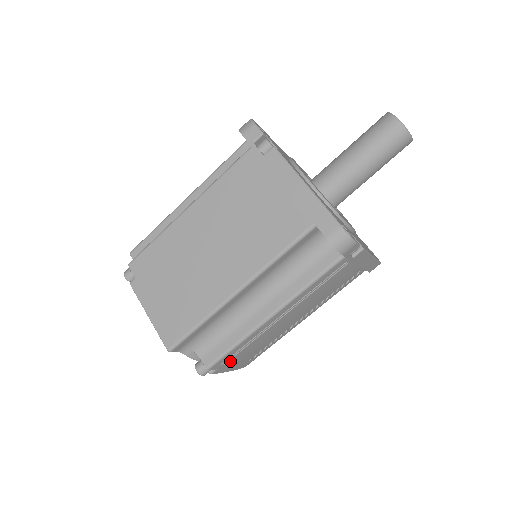
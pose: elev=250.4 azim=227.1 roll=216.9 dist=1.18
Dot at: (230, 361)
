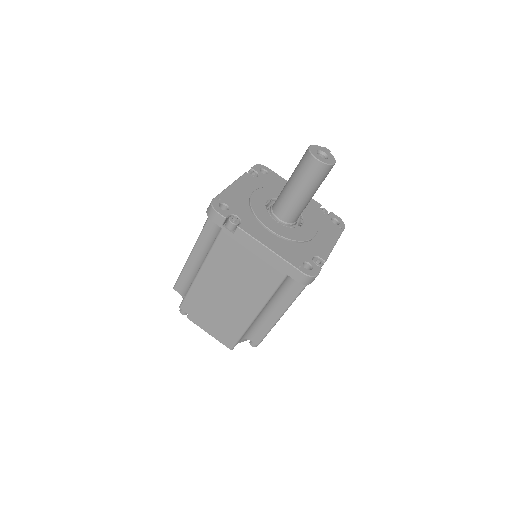
Dot at: occluded
